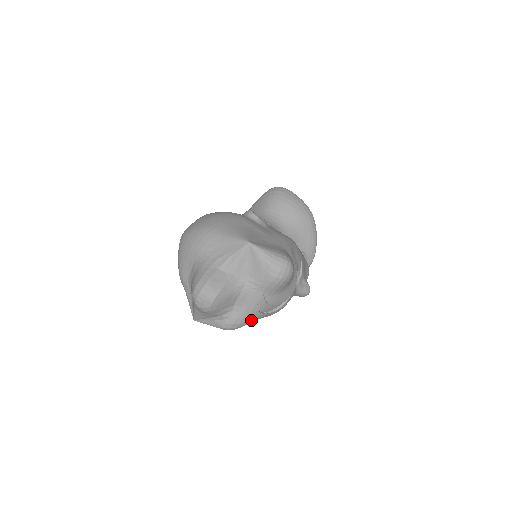
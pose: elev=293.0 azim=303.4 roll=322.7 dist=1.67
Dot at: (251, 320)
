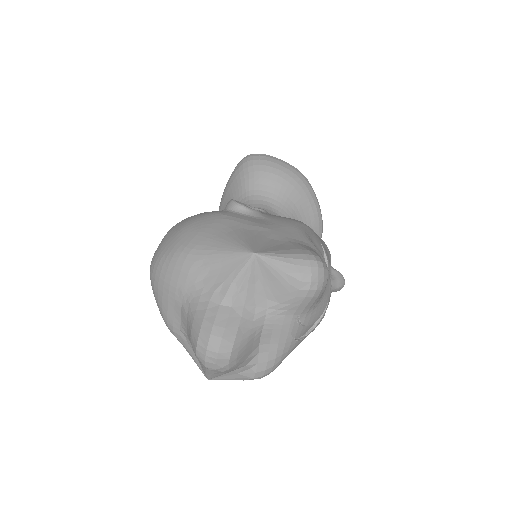
Dot at: (287, 354)
